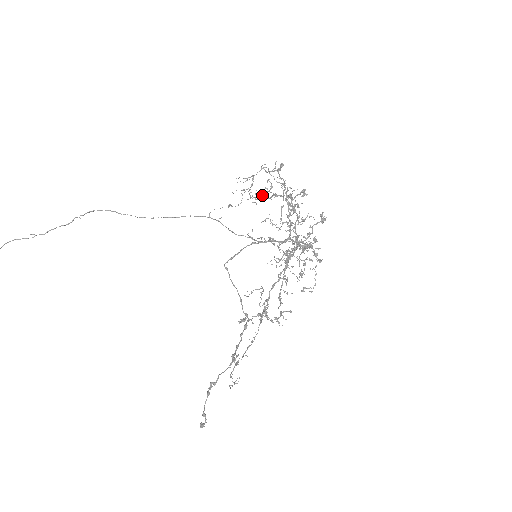
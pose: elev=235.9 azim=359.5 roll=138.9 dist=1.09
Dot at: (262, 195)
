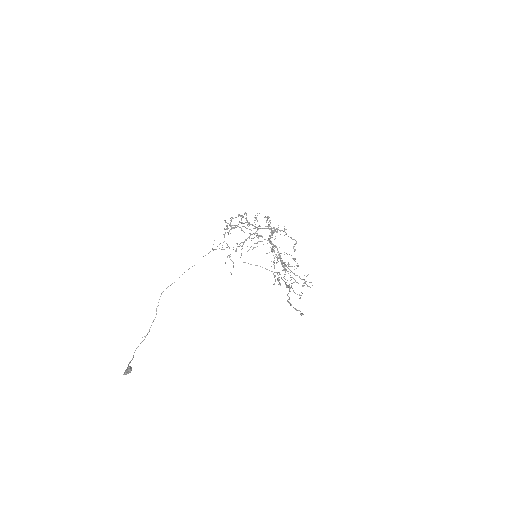
Dot at: occluded
